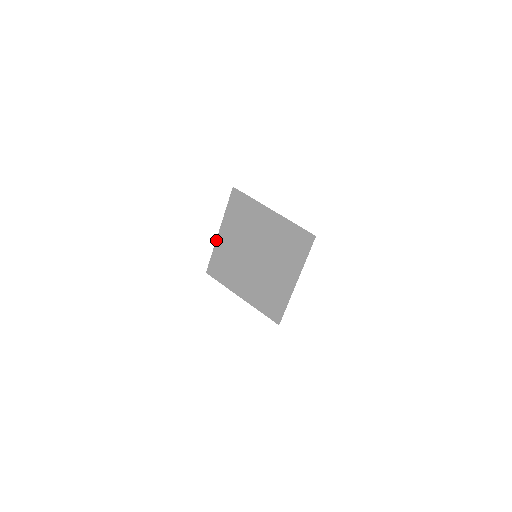
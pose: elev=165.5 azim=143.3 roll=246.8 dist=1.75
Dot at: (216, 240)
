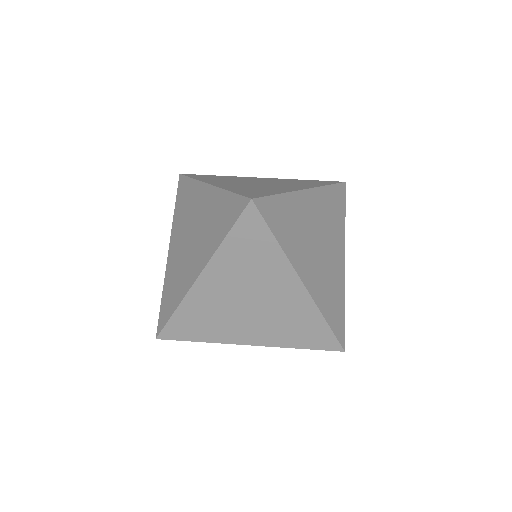
Dot at: (183, 298)
